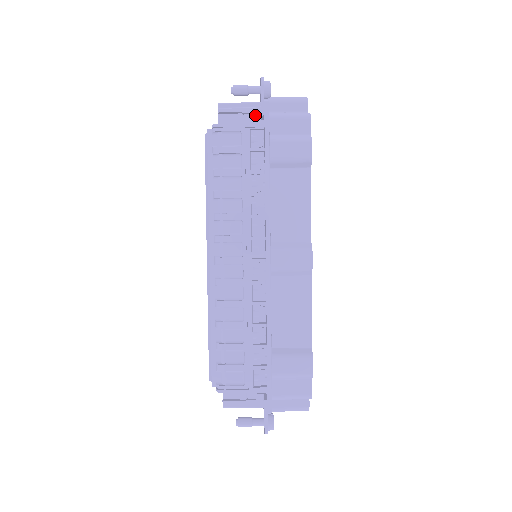
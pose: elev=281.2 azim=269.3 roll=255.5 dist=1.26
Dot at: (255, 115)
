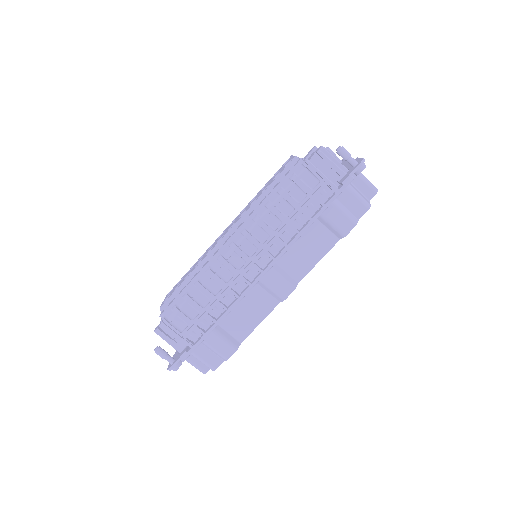
Dot at: (338, 176)
